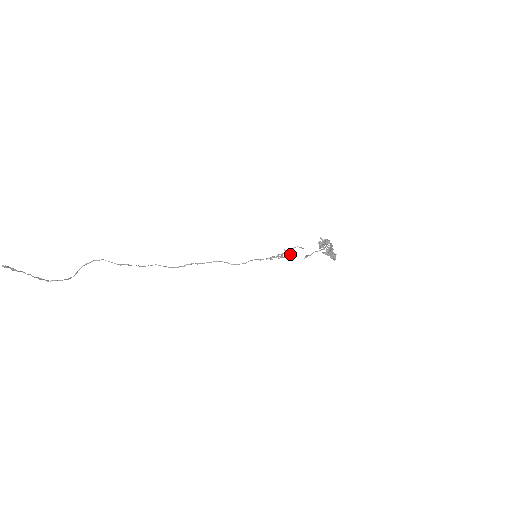
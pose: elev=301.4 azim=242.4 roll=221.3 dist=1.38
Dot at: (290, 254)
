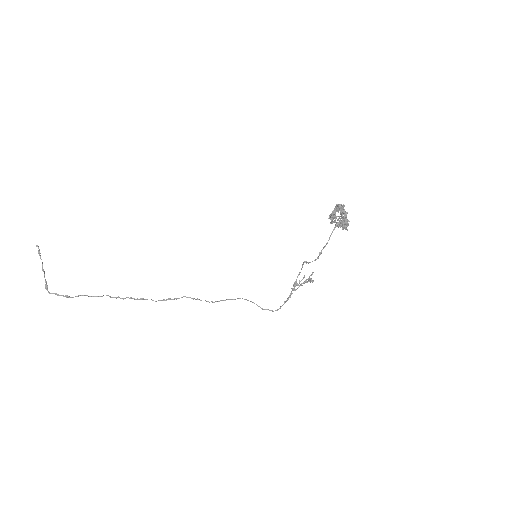
Dot at: occluded
